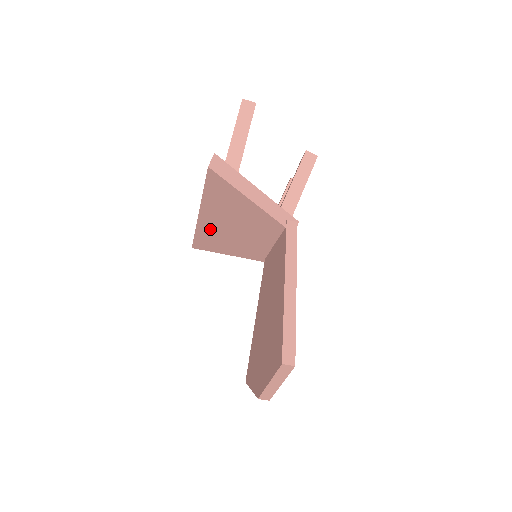
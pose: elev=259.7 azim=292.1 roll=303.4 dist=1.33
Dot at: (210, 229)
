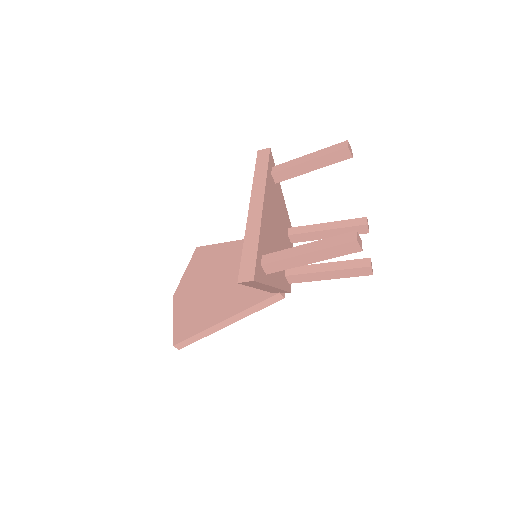
Dot at: occluded
